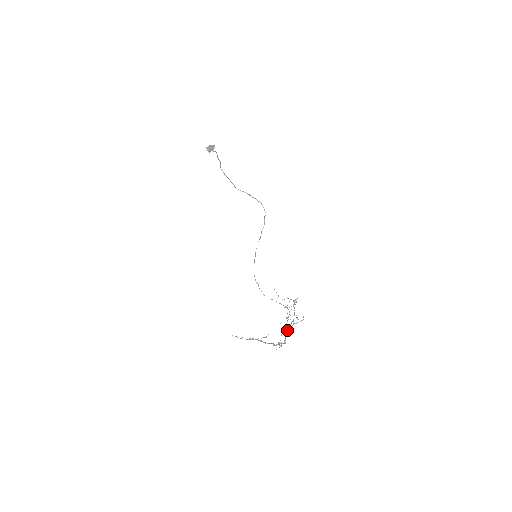
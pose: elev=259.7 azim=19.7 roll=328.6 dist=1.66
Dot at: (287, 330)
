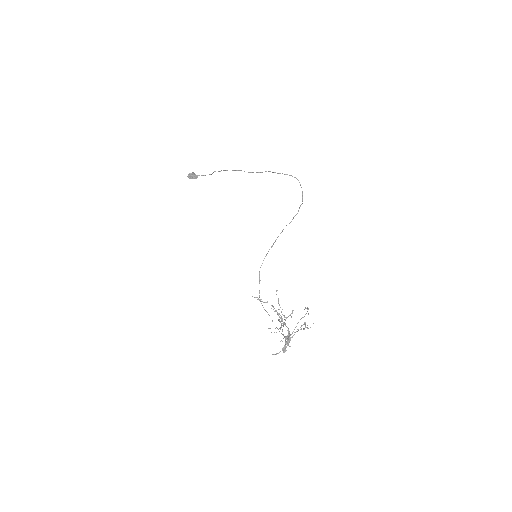
Dot at: occluded
